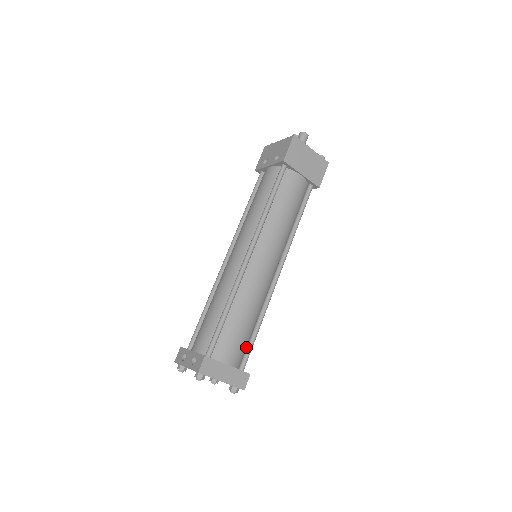
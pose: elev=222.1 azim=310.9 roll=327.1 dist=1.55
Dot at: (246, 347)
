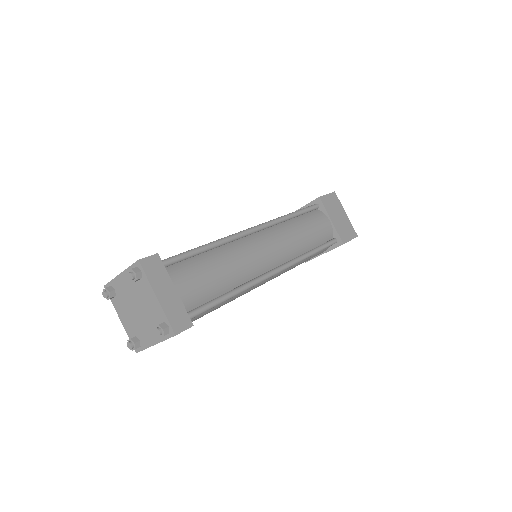
Dot at: (203, 305)
